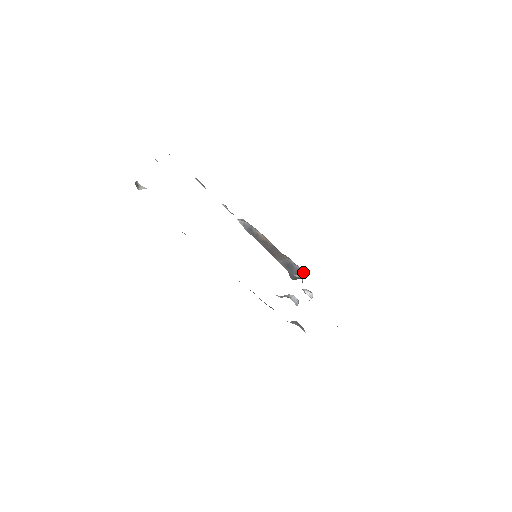
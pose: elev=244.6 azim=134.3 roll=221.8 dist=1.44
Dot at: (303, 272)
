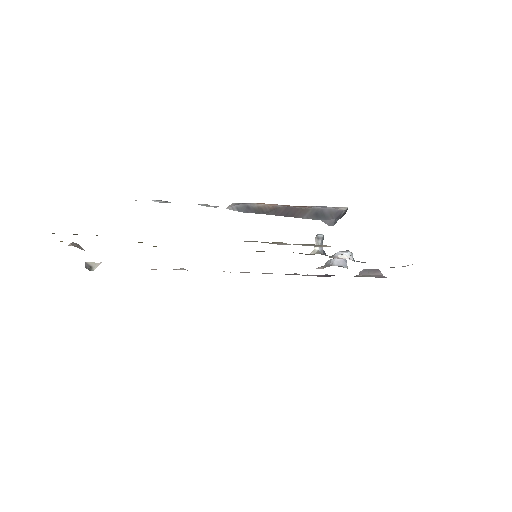
Dot at: (317, 243)
